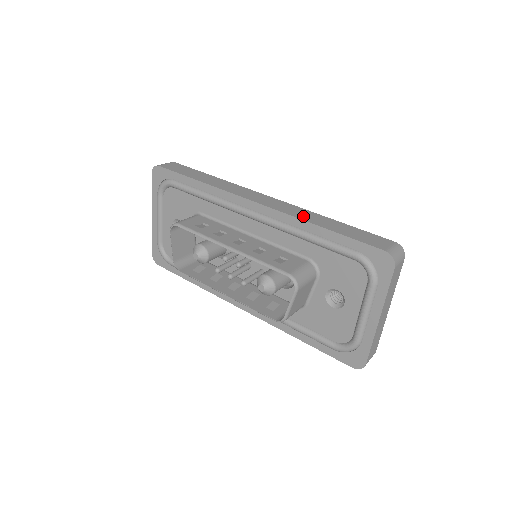
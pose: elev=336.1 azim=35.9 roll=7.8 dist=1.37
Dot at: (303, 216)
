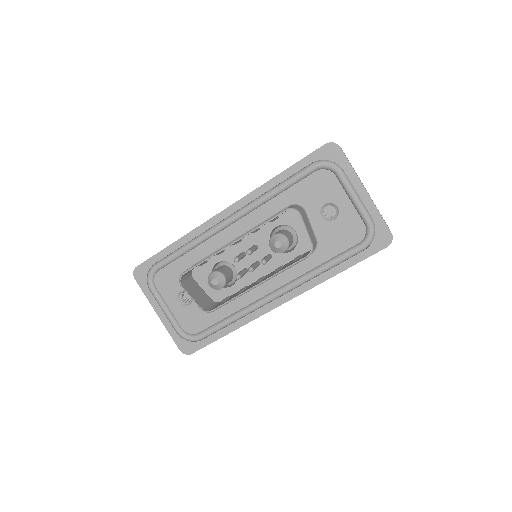
Dot at: occluded
